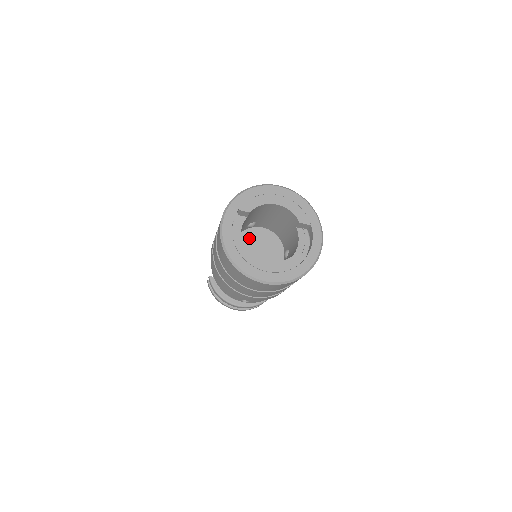
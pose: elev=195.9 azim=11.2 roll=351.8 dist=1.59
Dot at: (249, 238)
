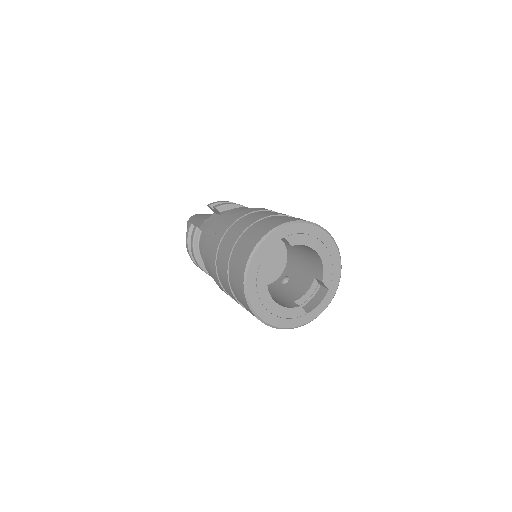
Dot at: occluded
